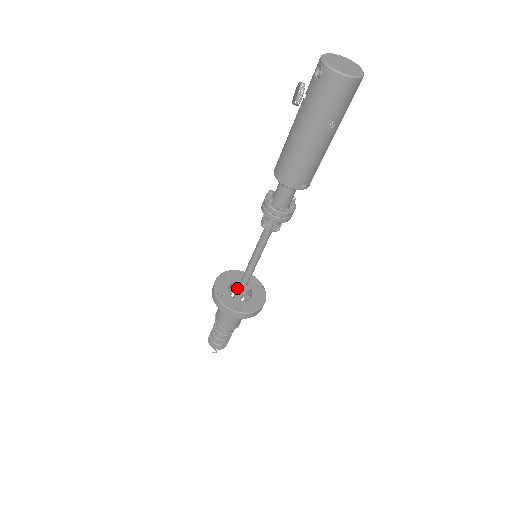
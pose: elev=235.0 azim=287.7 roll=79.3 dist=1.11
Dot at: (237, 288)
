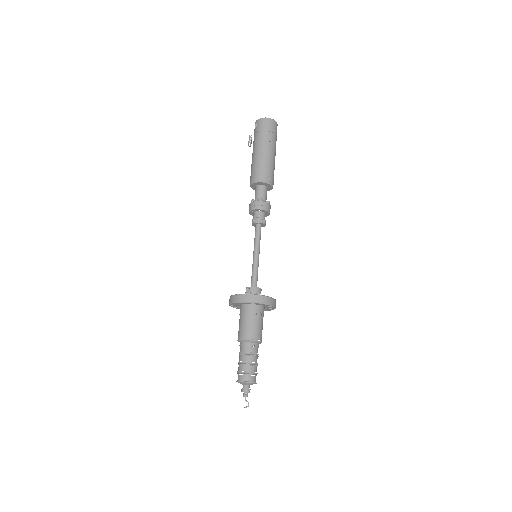
Dot at: (249, 291)
